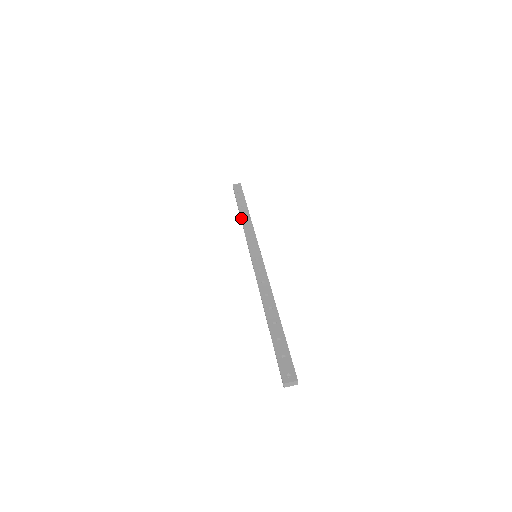
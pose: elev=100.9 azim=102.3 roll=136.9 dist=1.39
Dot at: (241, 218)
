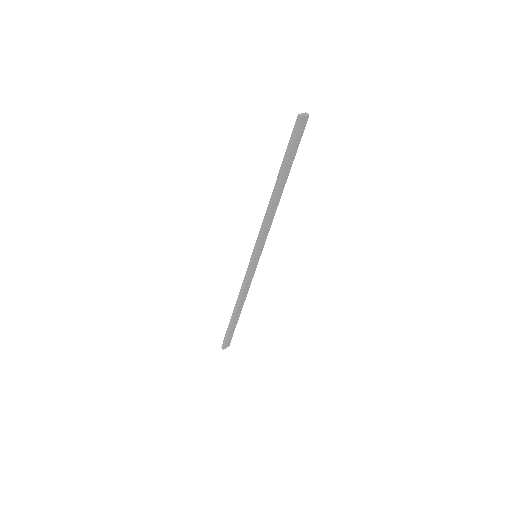
Dot at: (236, 303)
